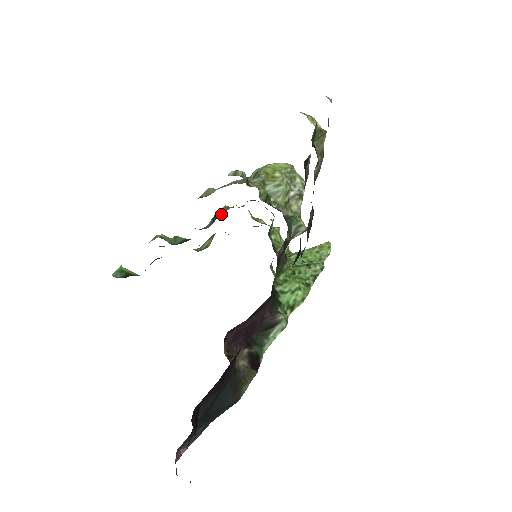
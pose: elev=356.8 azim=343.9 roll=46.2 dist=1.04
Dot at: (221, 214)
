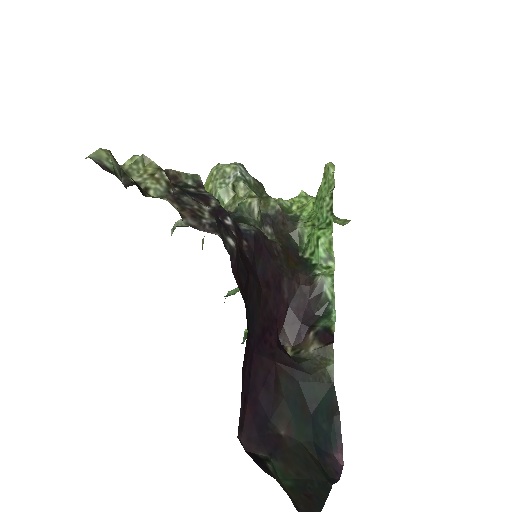
Dot at: occluded
